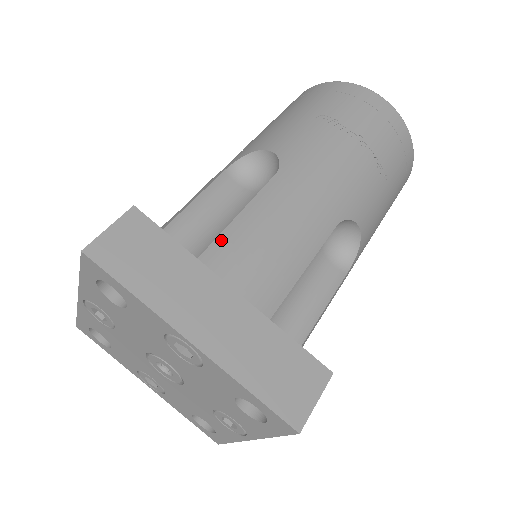
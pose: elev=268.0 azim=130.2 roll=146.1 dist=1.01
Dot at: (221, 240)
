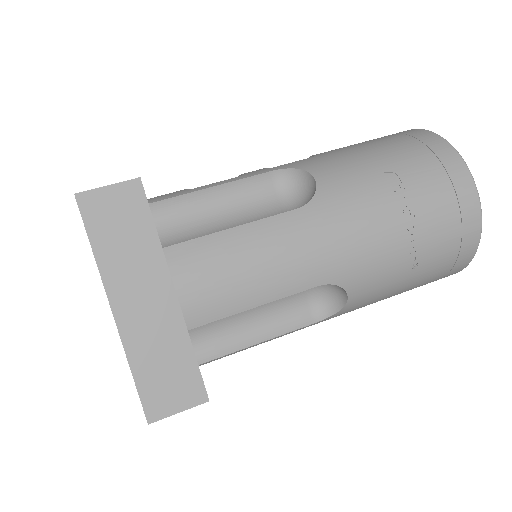
Dot at: (201, 241)
